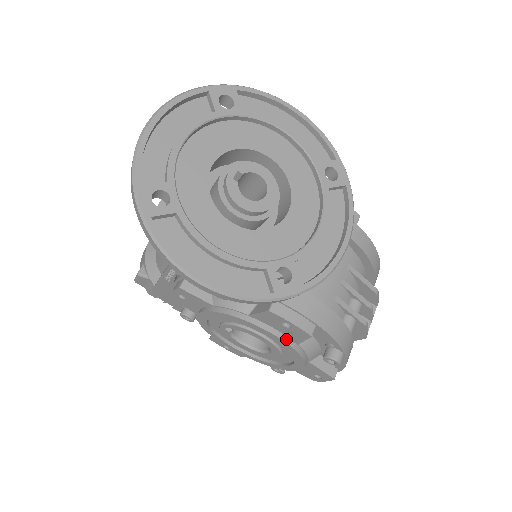
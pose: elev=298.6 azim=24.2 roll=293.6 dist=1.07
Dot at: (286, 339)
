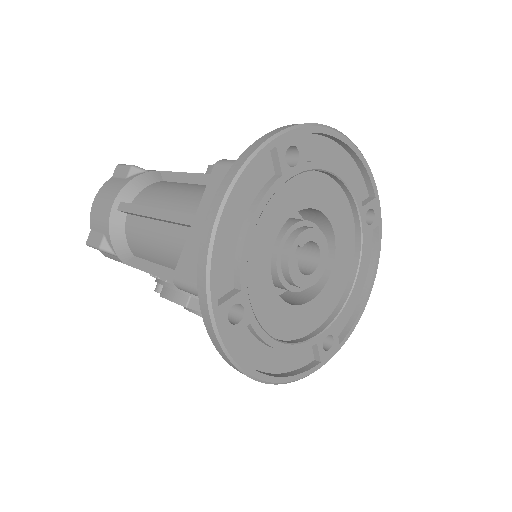
Dot at: occluded
